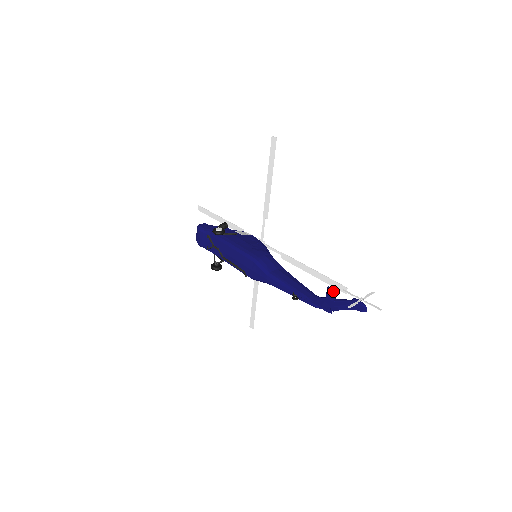
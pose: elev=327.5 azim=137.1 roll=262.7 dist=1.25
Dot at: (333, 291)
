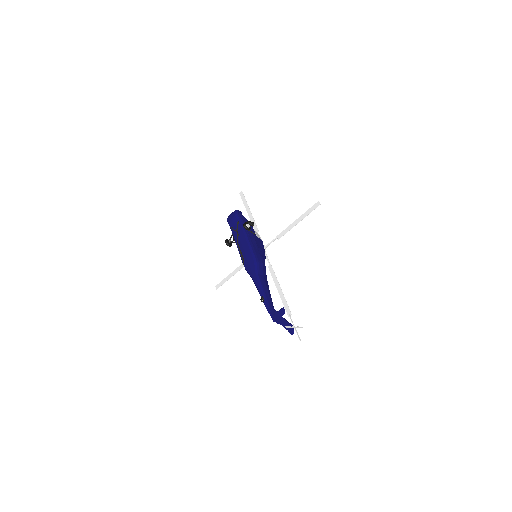
Dot at: (284, 312)
